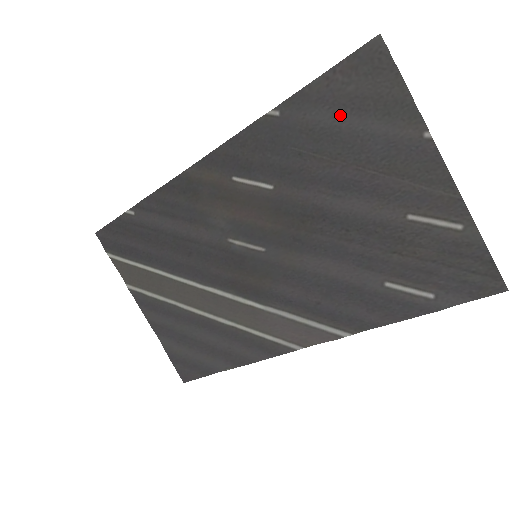
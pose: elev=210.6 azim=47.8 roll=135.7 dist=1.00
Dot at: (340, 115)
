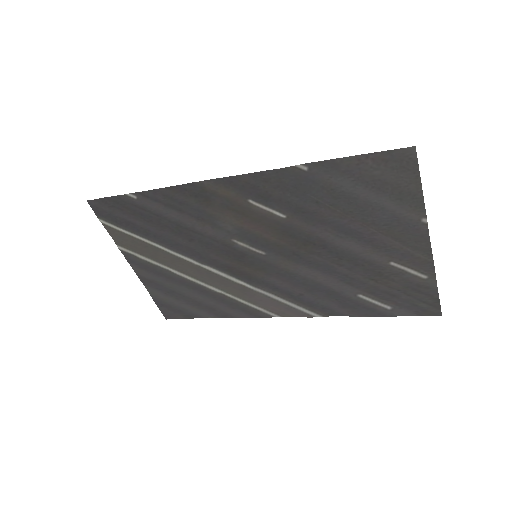
Dot at: (361, 188)
